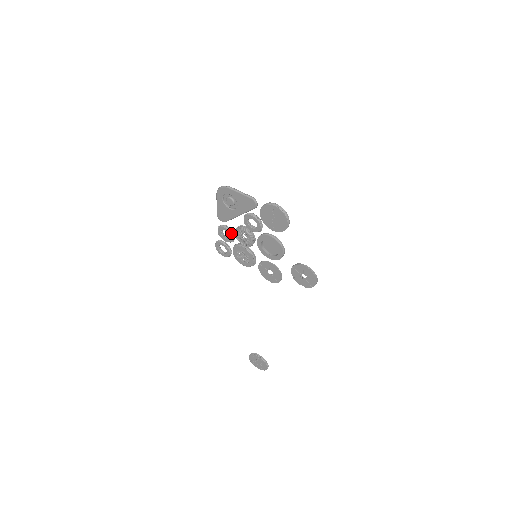
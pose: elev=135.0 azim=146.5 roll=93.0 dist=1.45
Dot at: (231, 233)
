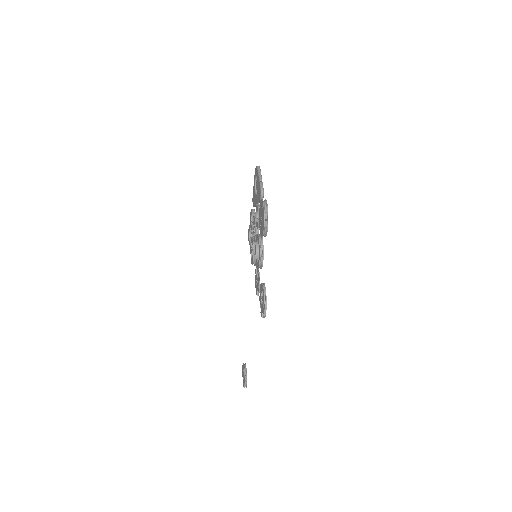
Dot at: occluded
